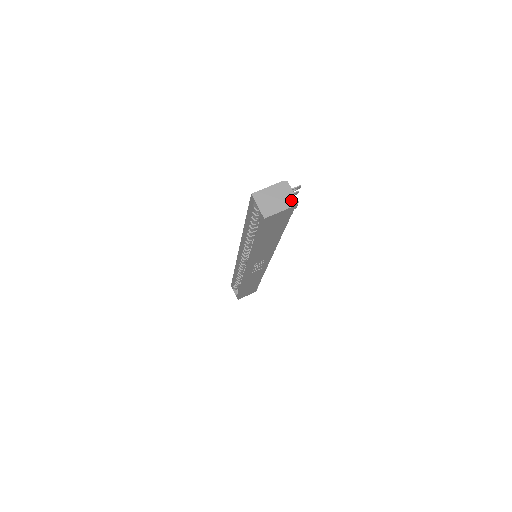
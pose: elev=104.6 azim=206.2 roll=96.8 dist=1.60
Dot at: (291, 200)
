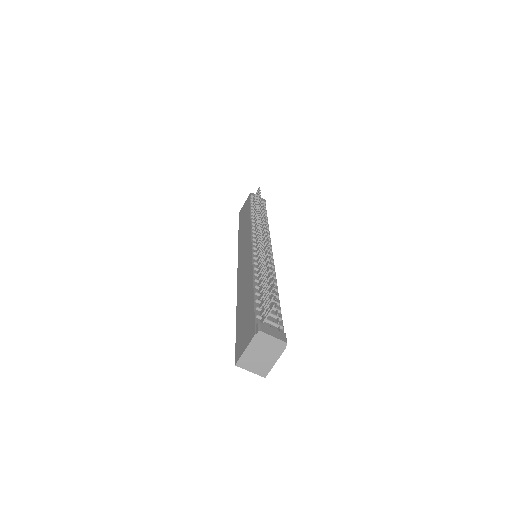
Dot at: (278, 346)
